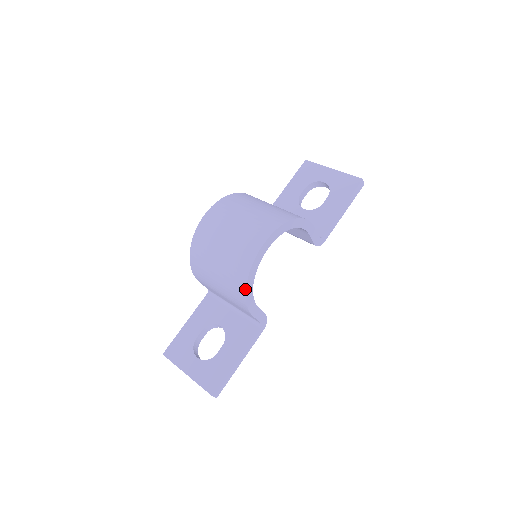
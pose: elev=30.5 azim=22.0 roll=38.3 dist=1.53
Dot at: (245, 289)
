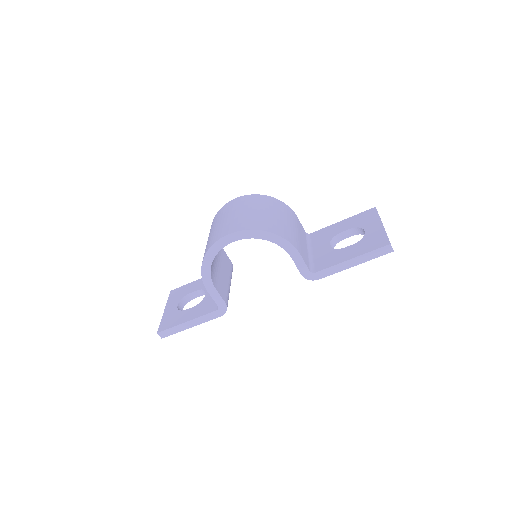
Dot at: (202, 264)
